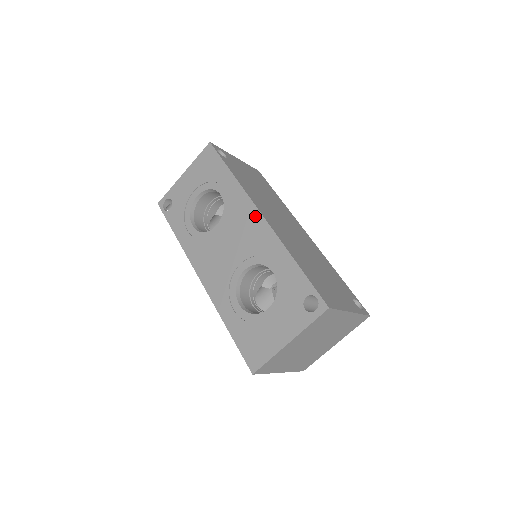
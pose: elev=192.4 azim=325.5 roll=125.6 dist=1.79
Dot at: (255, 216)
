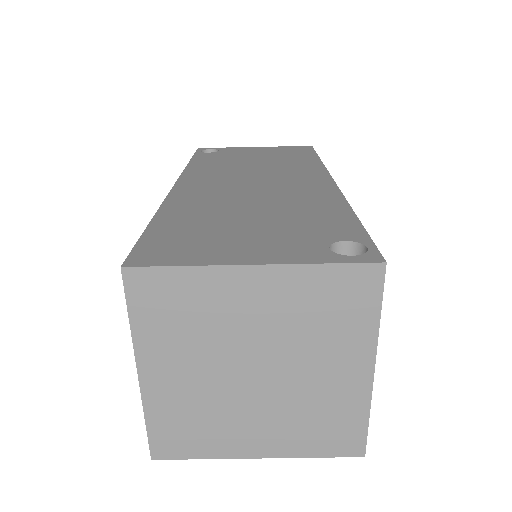
Dot at: occluded
